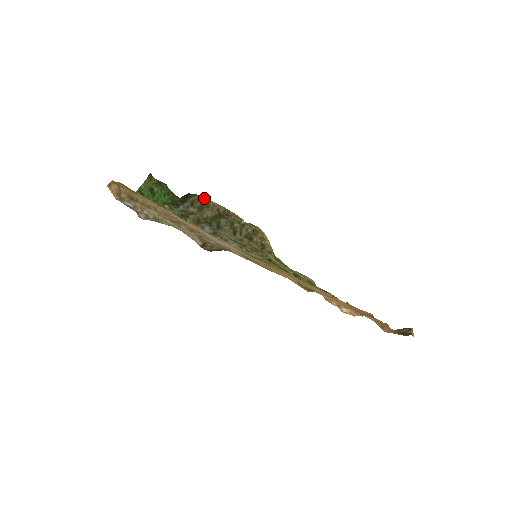
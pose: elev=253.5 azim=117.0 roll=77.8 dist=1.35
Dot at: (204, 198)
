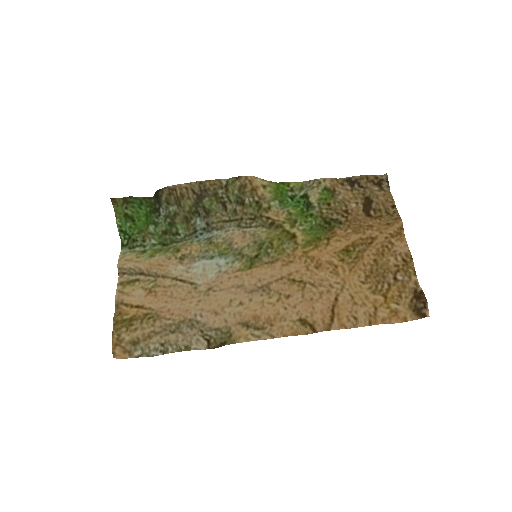
Dot at: (172, 188)
